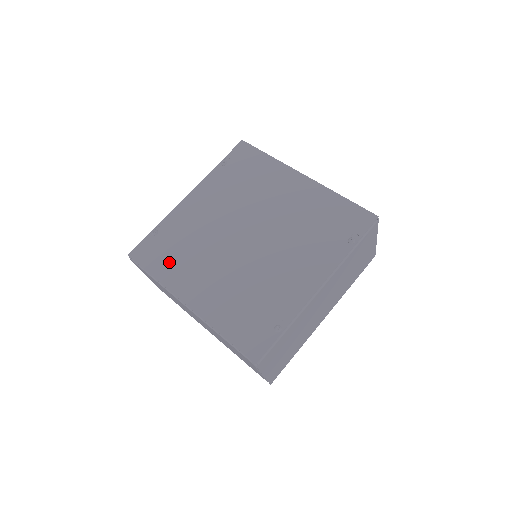
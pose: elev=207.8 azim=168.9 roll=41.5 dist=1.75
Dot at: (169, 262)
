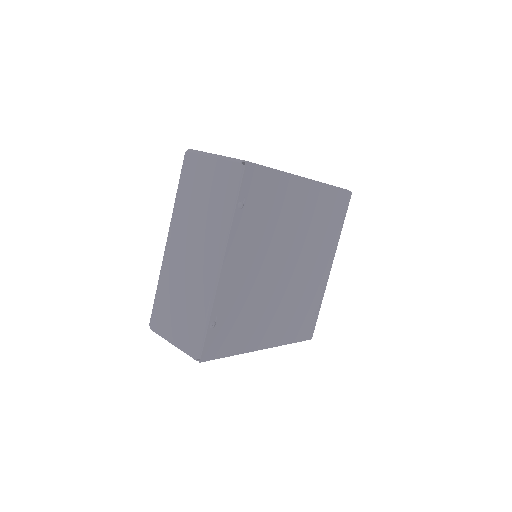
Dot at: (239, 335)
